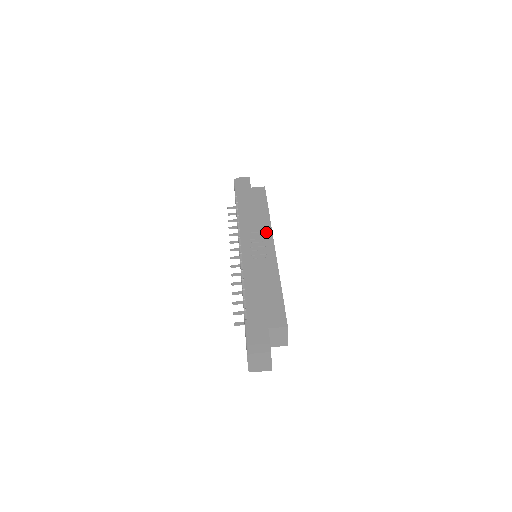
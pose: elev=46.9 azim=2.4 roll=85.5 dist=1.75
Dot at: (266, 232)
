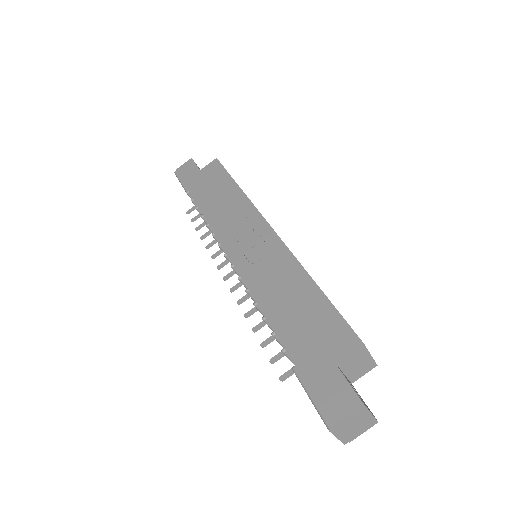
Dot at: (250, 216)
